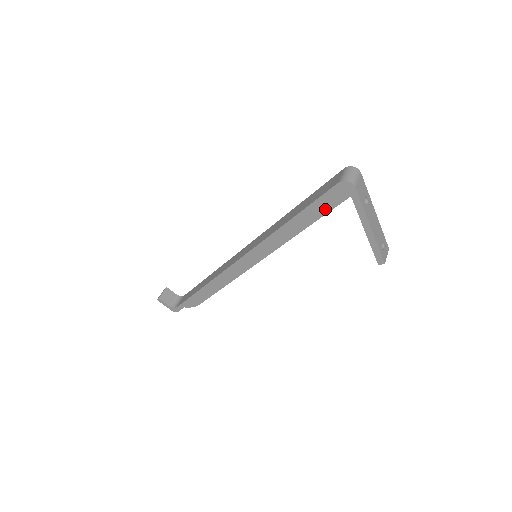
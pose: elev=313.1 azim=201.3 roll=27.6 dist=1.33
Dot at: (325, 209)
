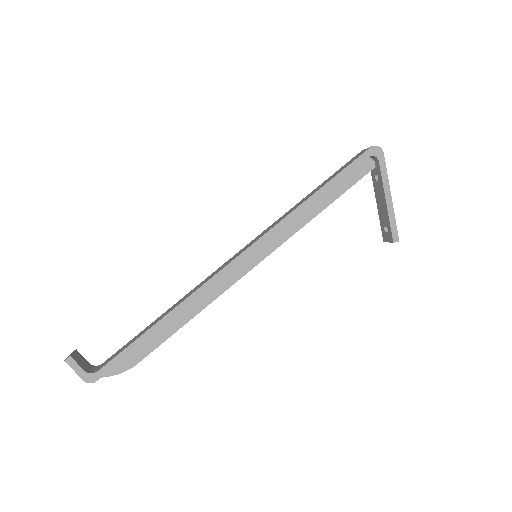
Dot at: (347, 184)
